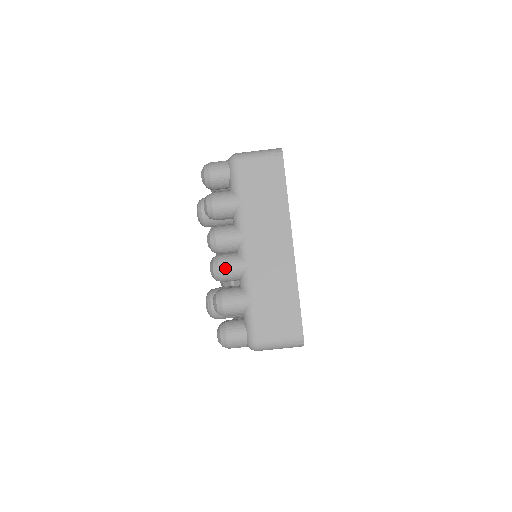
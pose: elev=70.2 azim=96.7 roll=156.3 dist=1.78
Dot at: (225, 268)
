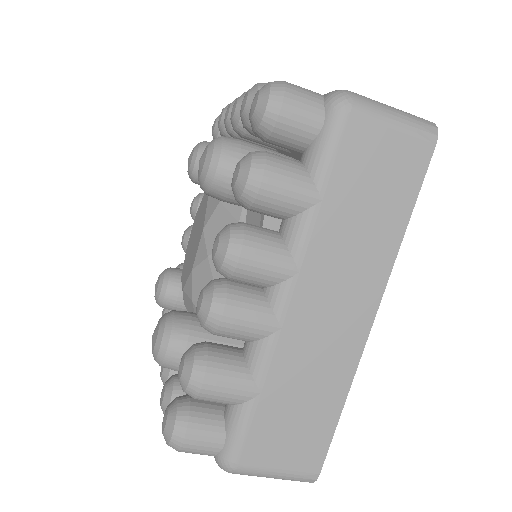
Dot at: (235, 321)
